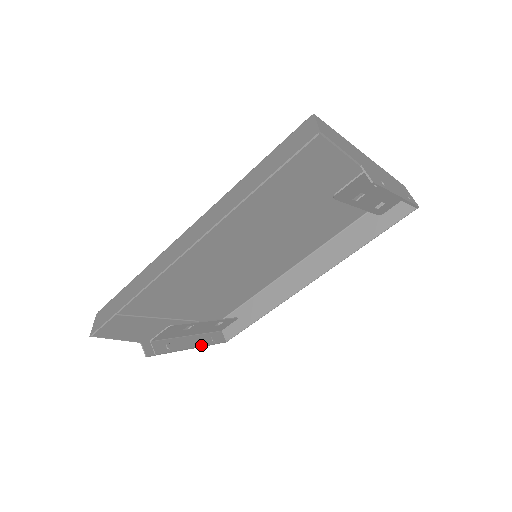
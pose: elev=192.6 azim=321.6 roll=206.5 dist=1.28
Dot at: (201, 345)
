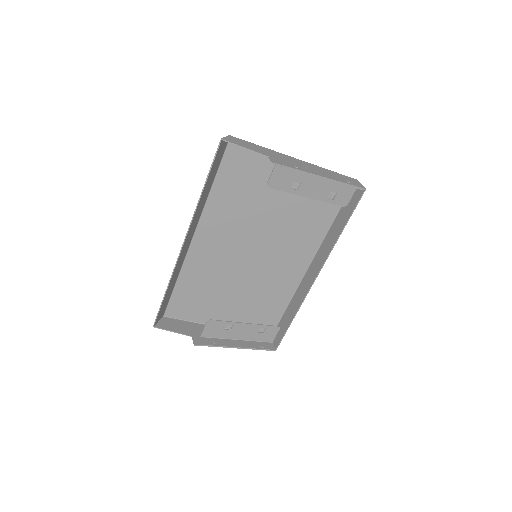
Dot at: (248, 347)
